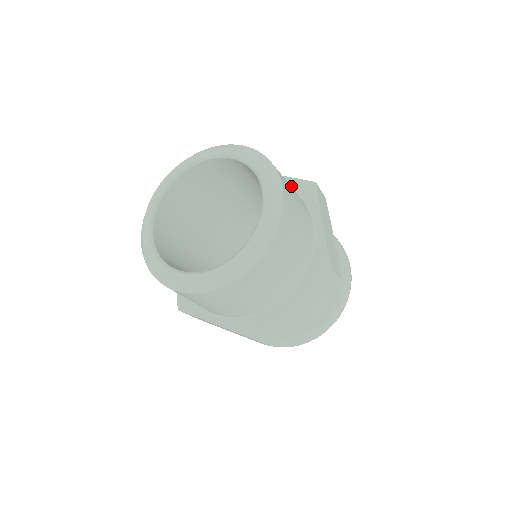
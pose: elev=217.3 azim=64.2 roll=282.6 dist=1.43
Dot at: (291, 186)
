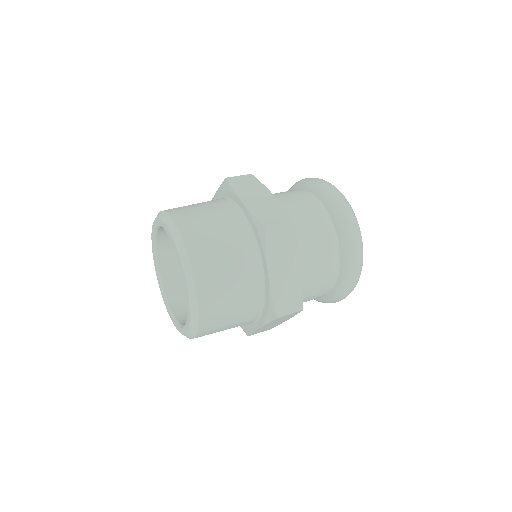
Dot at: (220, 196)
